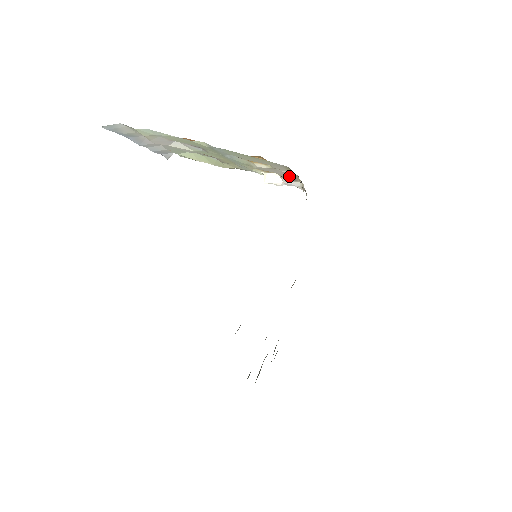
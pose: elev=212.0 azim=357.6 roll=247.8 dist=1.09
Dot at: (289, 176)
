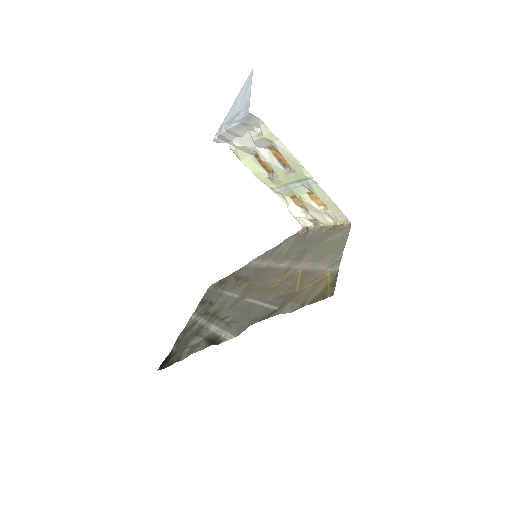
Dot at: (320, 219)
